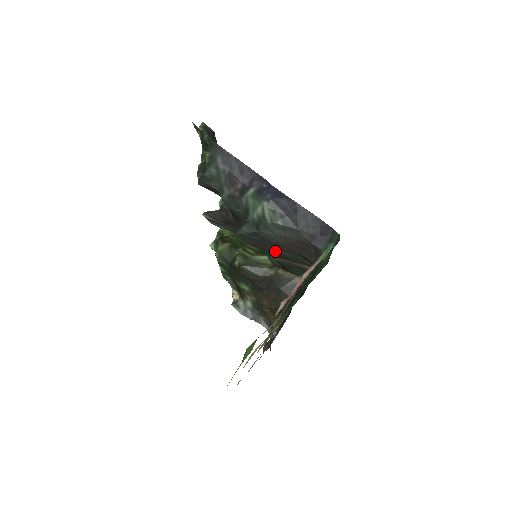
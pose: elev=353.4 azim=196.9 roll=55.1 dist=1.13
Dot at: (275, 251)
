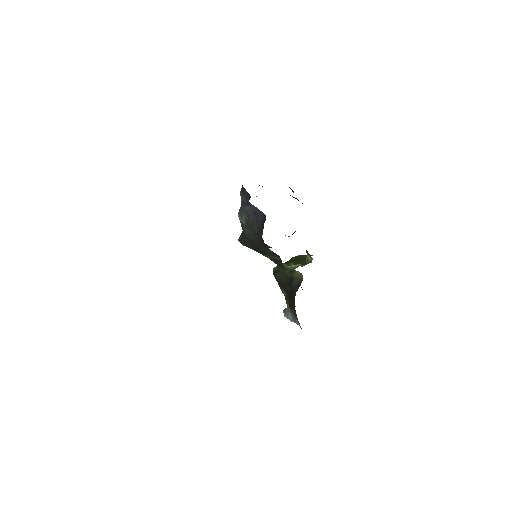
Dot at: (259, 248)
